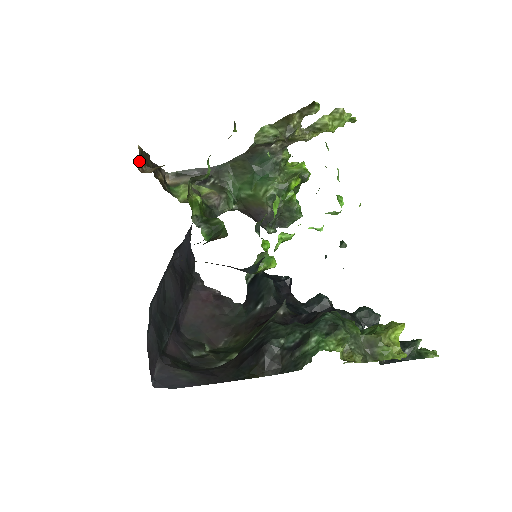
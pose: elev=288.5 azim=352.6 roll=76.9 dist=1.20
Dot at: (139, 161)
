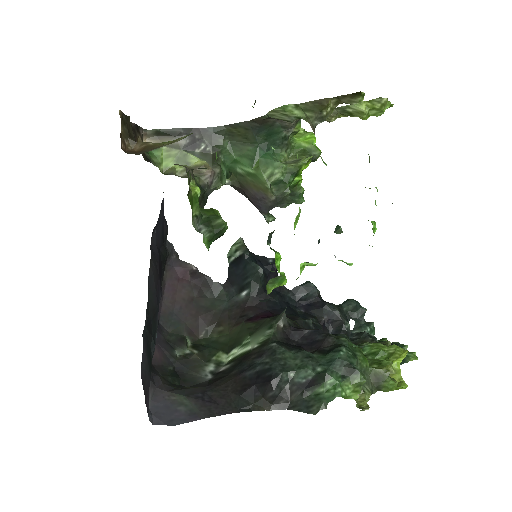
Dot at: (120, 133)
